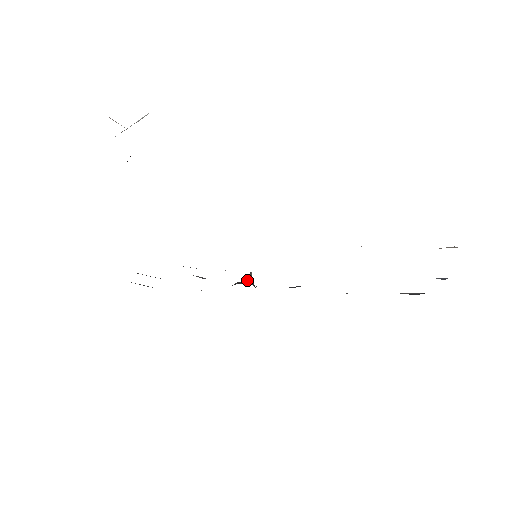
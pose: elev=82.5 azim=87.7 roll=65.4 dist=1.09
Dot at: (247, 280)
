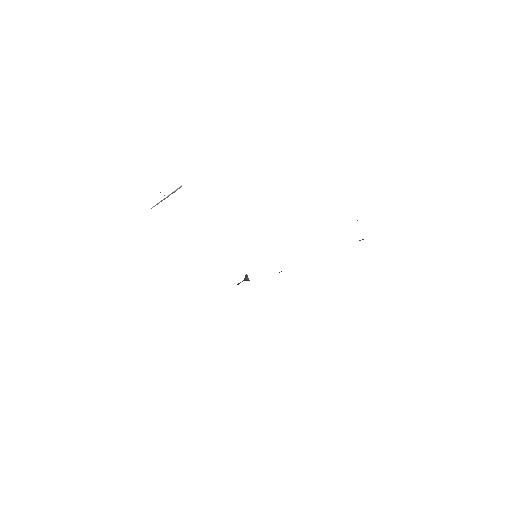
Dot at: (246, 279)
